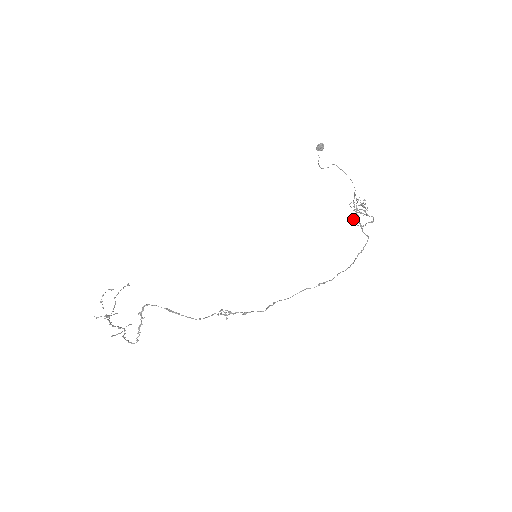
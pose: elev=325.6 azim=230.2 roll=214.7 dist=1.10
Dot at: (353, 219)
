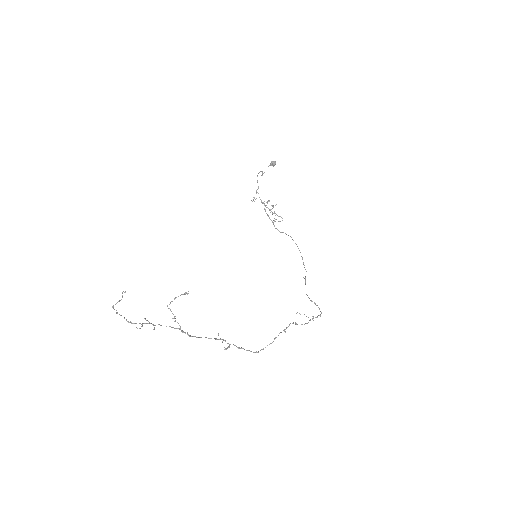
Dot at: (275, 219)
